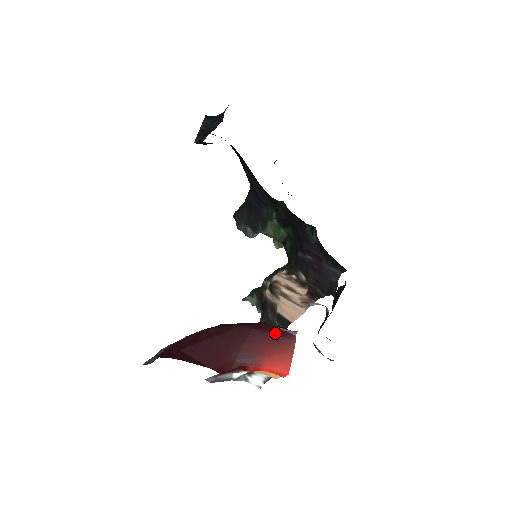
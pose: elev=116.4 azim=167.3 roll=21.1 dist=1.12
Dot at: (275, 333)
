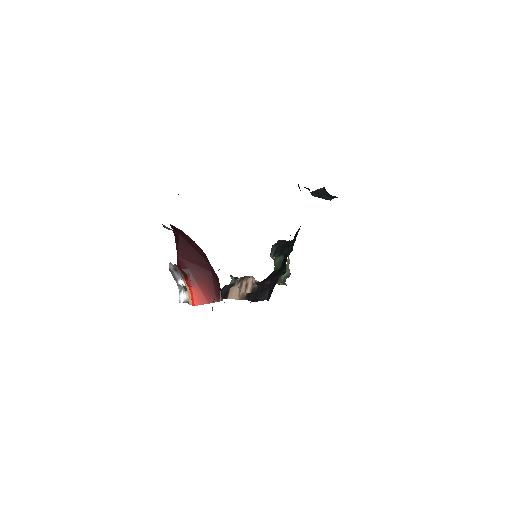
Dot at: (215, 287)
